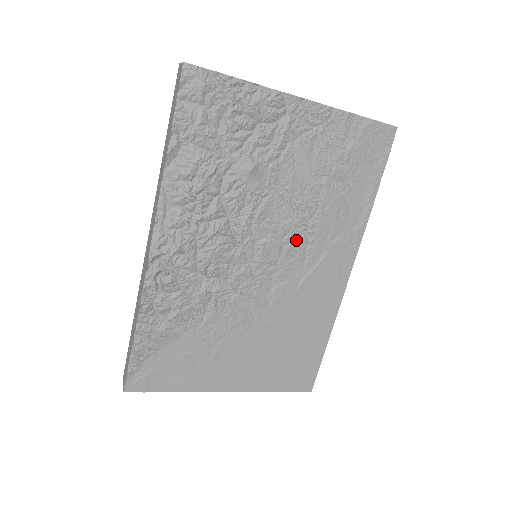
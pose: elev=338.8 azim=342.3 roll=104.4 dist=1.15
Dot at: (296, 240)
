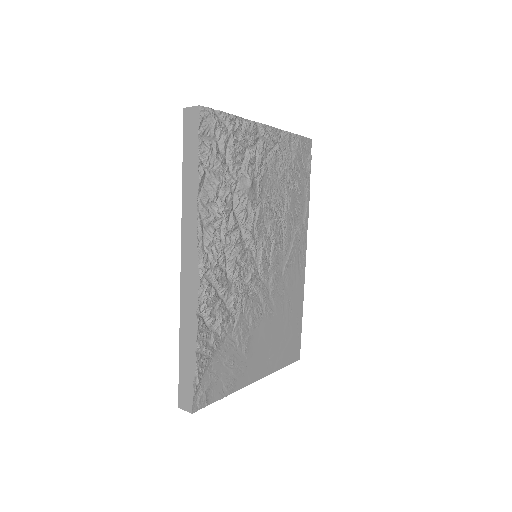
Dot at: (277, 236)
